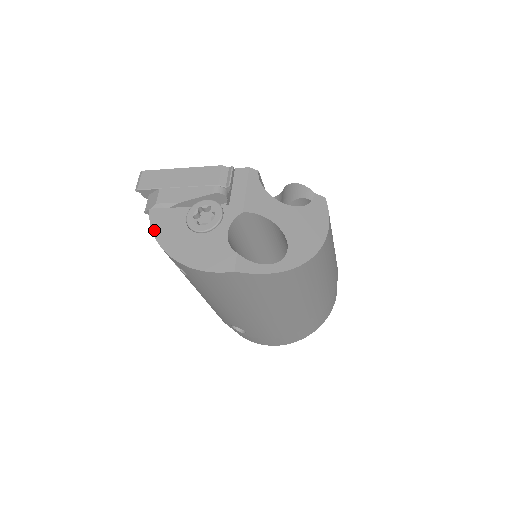
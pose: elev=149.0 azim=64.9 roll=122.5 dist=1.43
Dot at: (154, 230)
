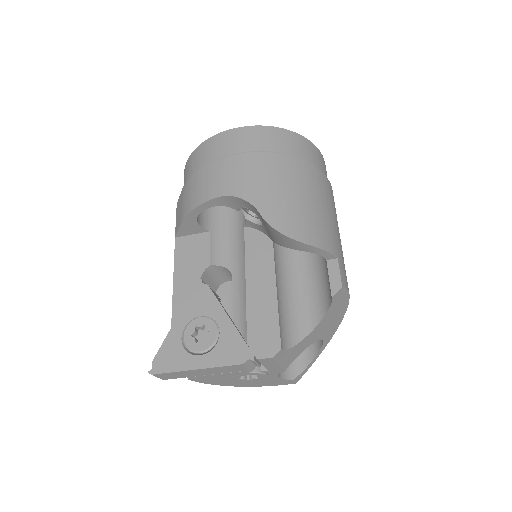
Dot at: occluded
